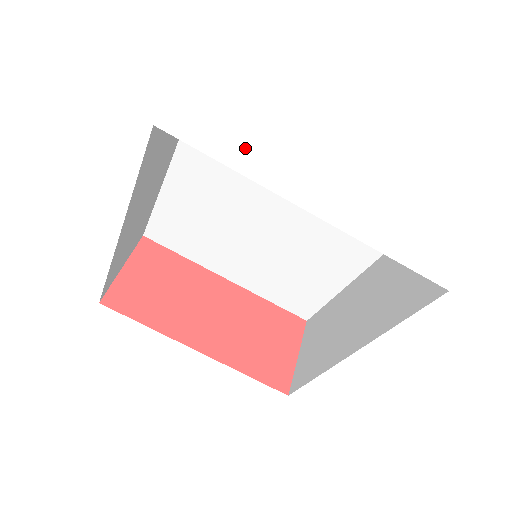
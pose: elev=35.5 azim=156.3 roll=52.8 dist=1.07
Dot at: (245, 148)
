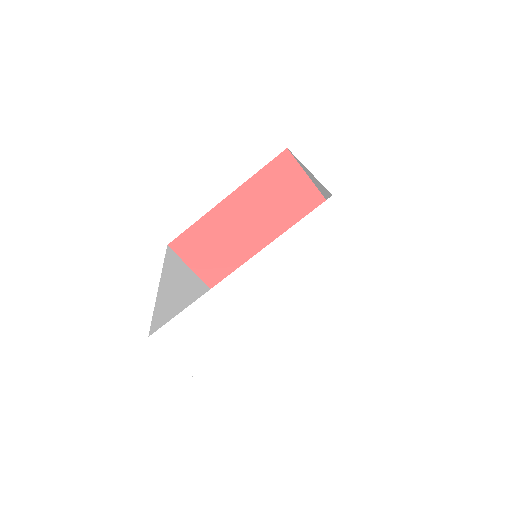
Dot at: (241, 353)
